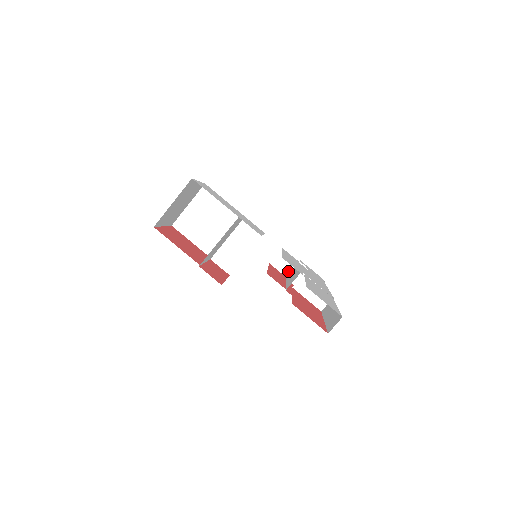
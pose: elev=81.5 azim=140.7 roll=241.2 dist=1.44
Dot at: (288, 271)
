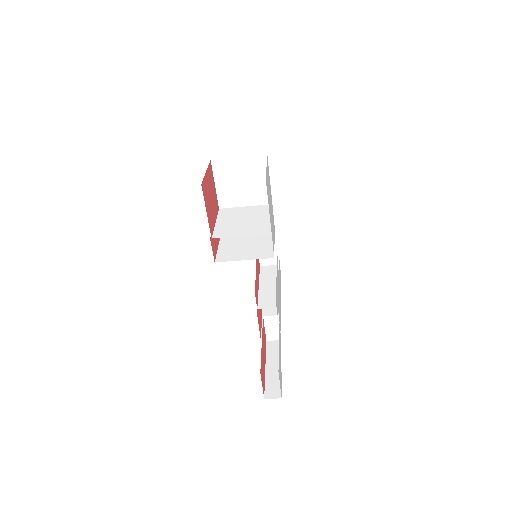
Dot at: (265, 264)
